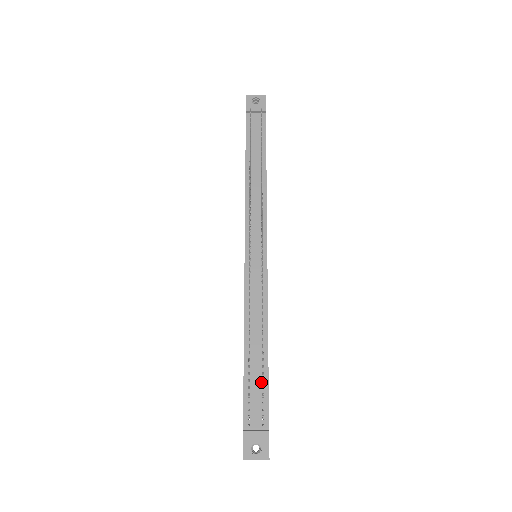
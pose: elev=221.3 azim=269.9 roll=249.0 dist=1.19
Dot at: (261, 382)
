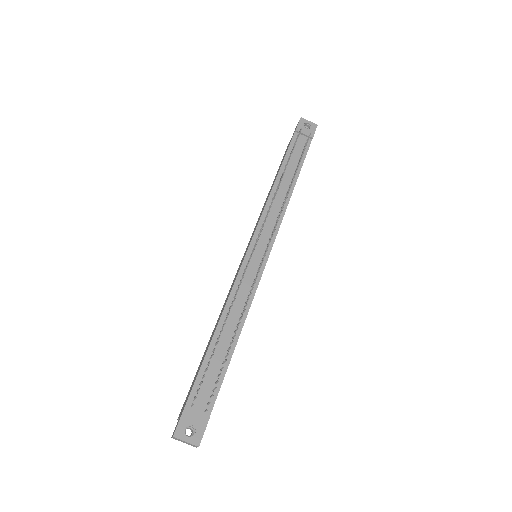
Dot at: (219, 370)
